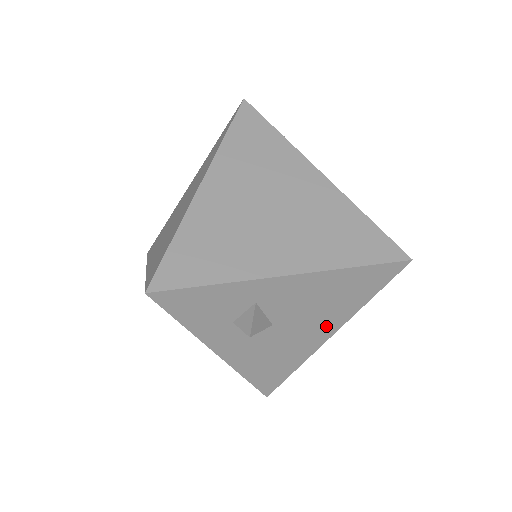
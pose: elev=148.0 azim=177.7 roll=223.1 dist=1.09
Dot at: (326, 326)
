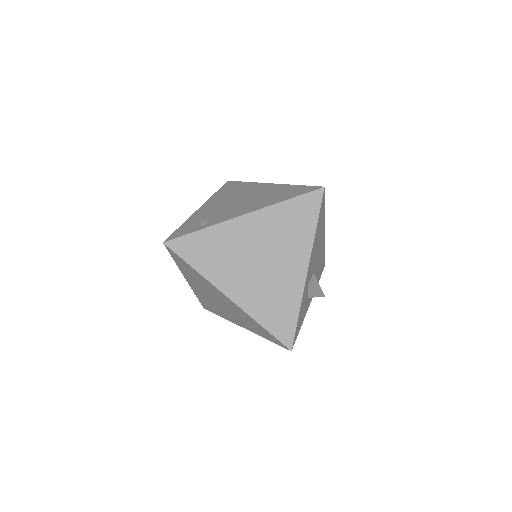
Dot at: (322, 237)
